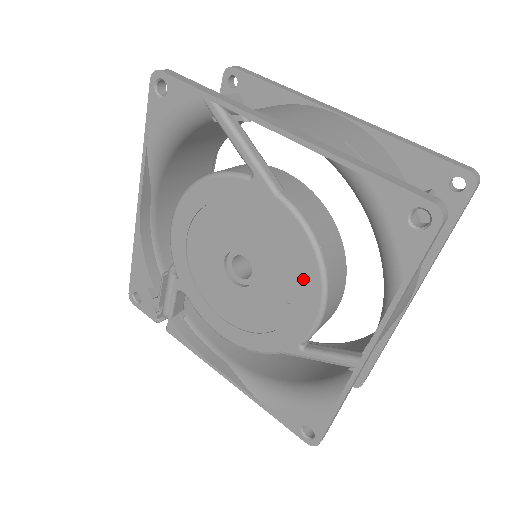
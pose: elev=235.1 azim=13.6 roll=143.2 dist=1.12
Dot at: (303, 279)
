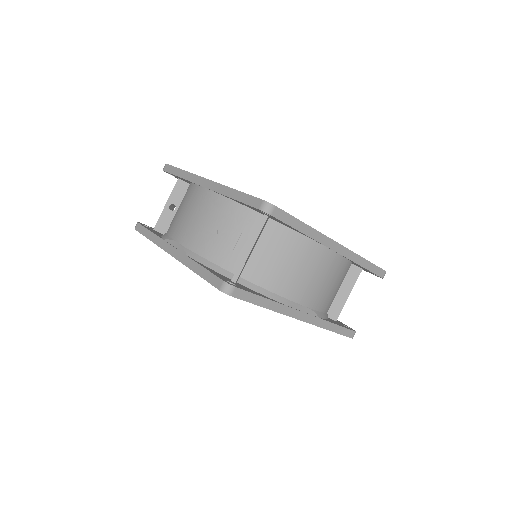
Dot at: occluded
